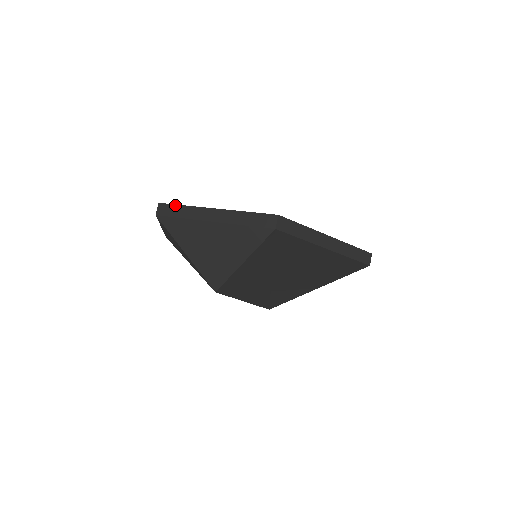
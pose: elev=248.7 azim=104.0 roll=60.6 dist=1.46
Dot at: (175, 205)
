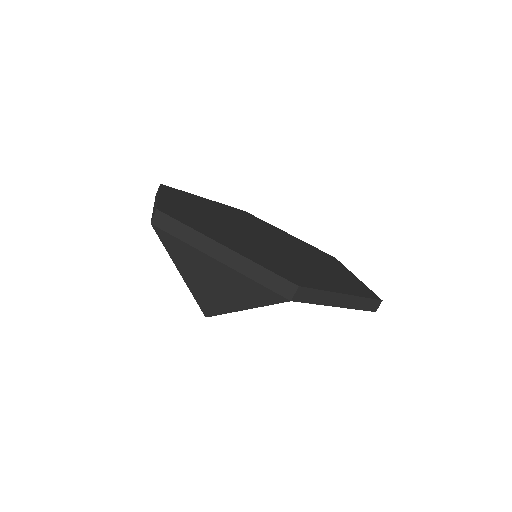
Dot at: (177, 221)
